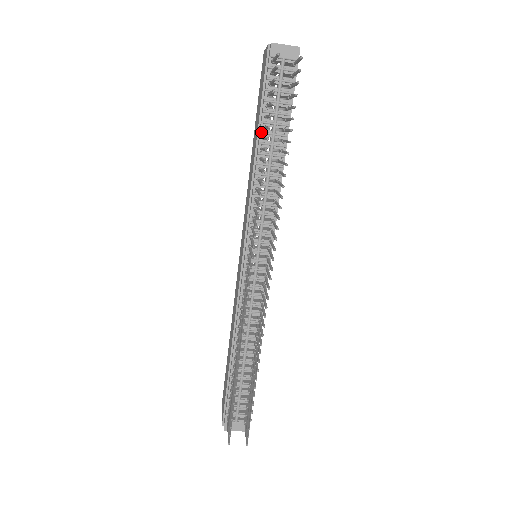
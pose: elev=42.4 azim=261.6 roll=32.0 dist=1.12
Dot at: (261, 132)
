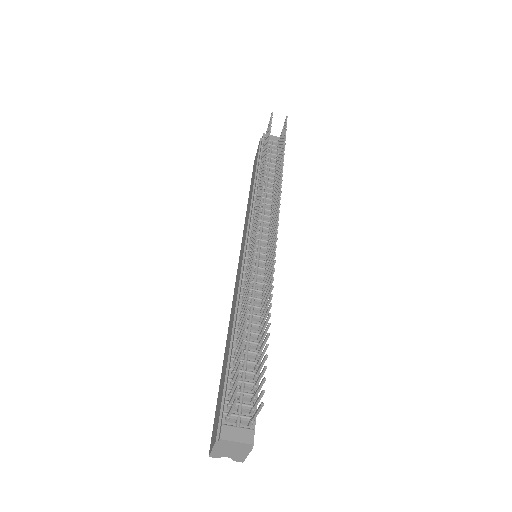
Dot at: (259, 169)
